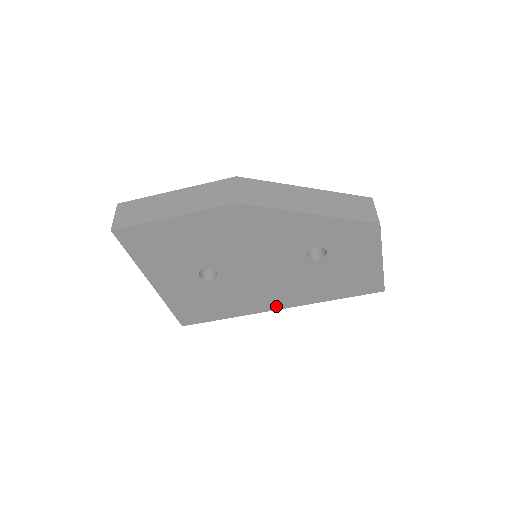
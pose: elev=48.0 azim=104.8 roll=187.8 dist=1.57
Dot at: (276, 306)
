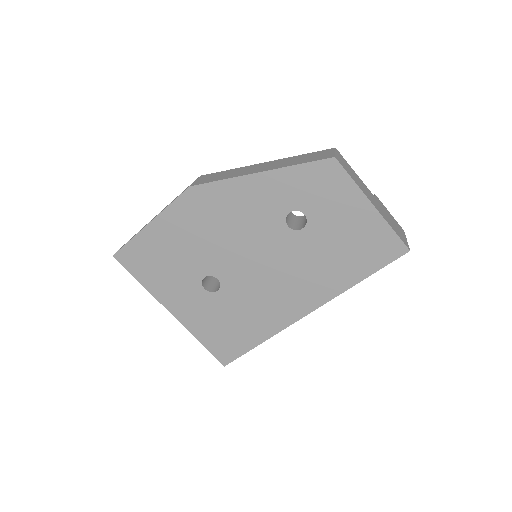
Dot at: (301, 311)
